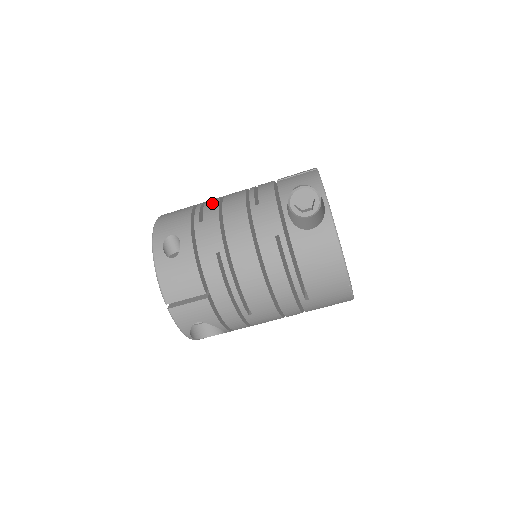
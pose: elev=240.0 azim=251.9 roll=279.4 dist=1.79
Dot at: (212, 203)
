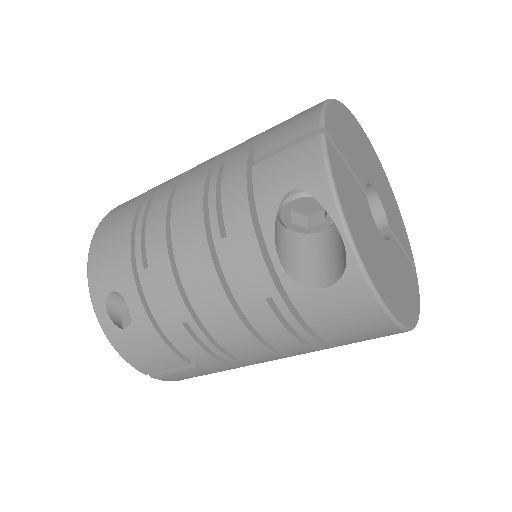
Dot at: (156, 220)
